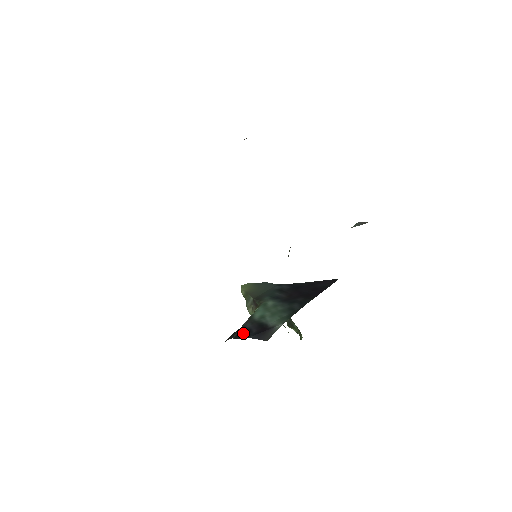
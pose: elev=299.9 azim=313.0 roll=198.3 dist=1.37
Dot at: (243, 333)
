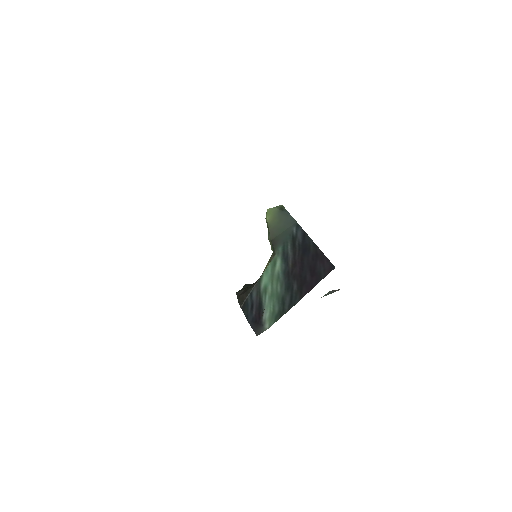
Dot at: (248, 306)
